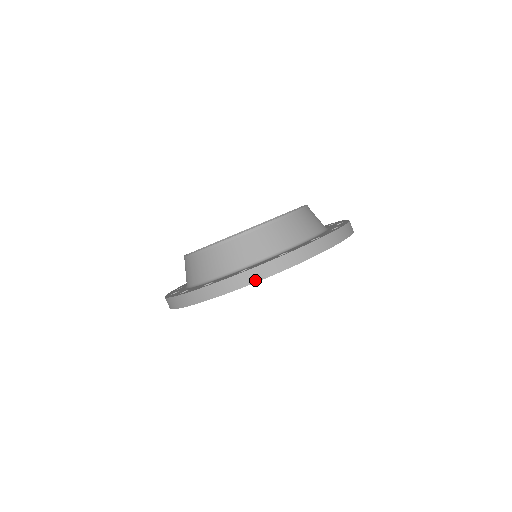
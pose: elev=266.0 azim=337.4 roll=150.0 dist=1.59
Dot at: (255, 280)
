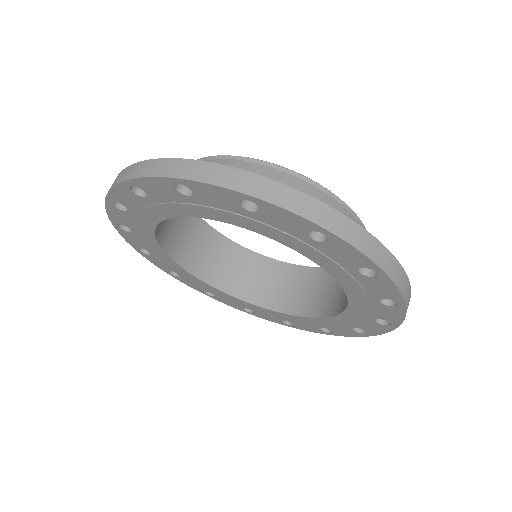
Dot at: (344, 235)
